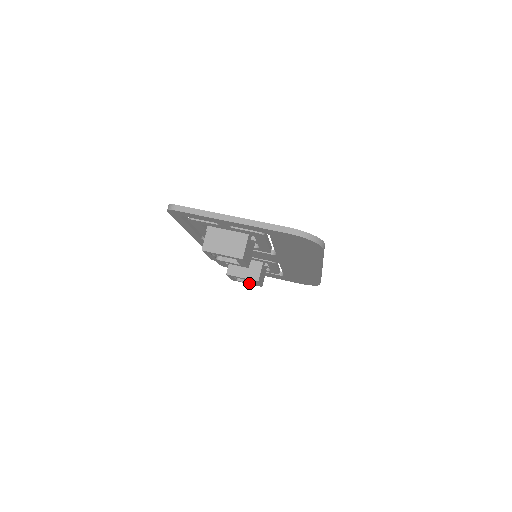
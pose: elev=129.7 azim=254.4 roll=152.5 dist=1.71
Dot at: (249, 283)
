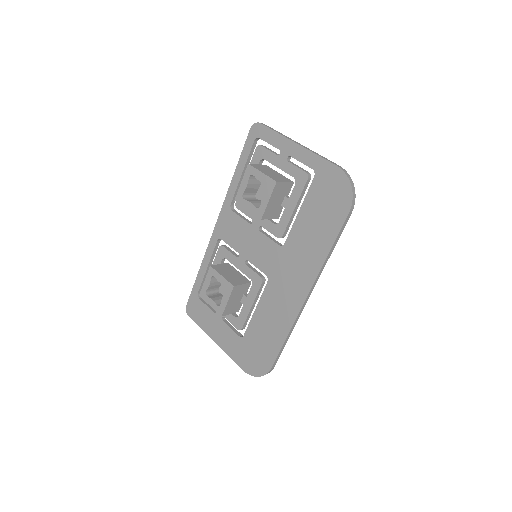
Dot at: (214, 303)
